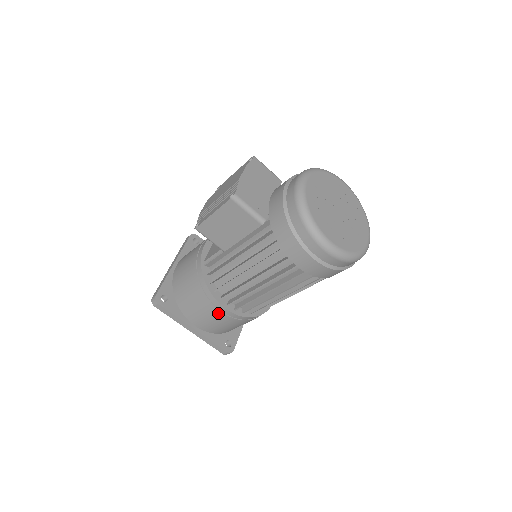
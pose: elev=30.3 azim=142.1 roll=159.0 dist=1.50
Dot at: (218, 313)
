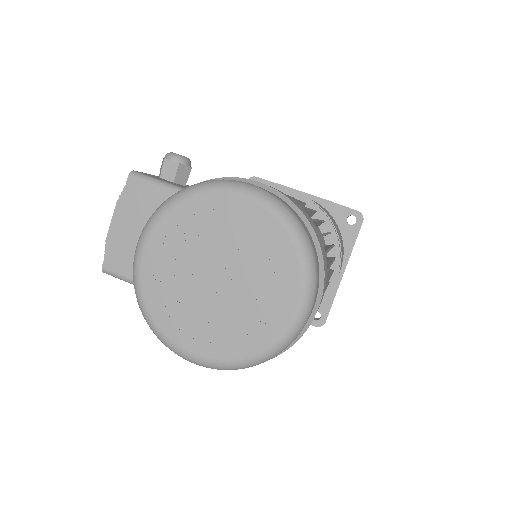
Dot at: occluded
